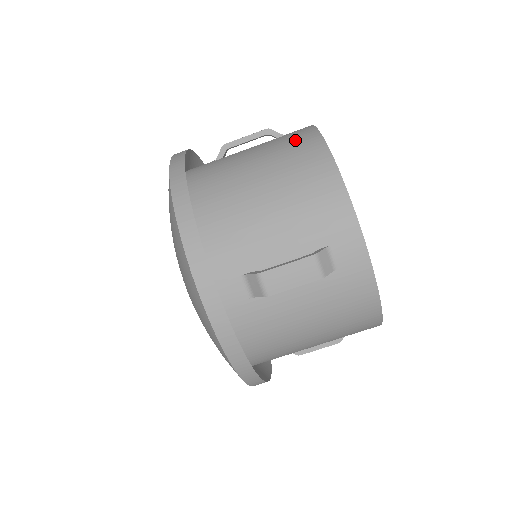
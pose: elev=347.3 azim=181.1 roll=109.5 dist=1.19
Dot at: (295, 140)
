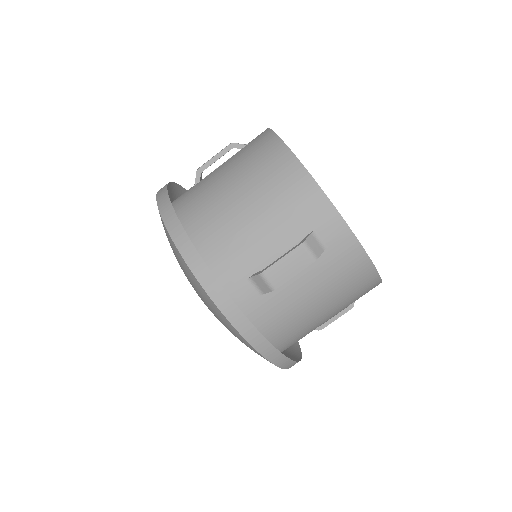
Dot at: (257, 148)
